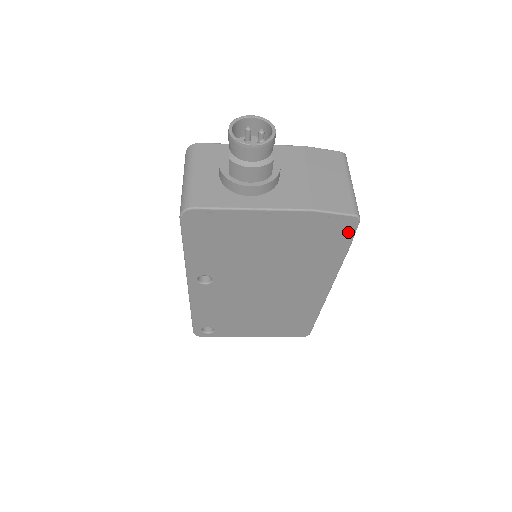
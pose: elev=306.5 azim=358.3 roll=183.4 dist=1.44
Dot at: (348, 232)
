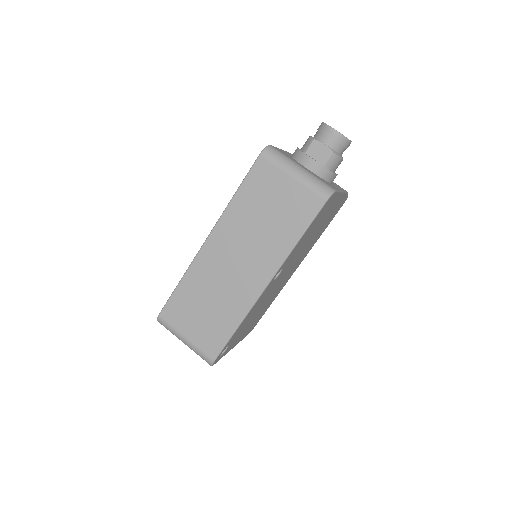
Dot at: (338, 210)
